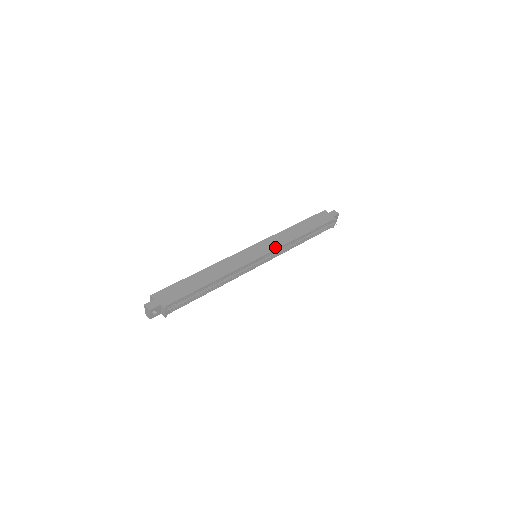
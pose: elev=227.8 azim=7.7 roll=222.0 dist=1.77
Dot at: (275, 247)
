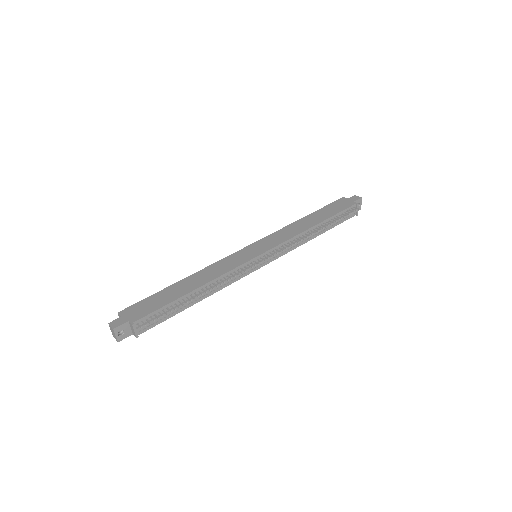
Dot at: (279, 242)
